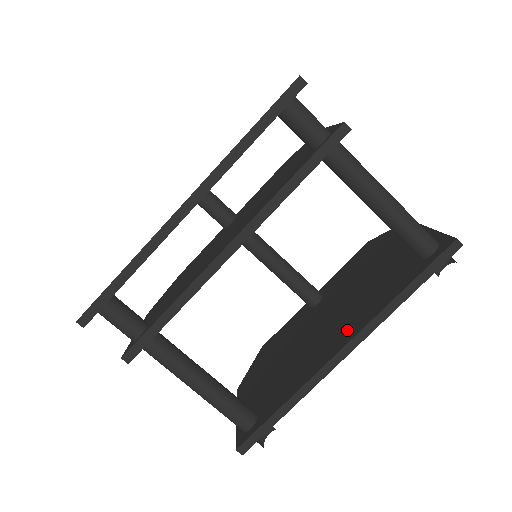
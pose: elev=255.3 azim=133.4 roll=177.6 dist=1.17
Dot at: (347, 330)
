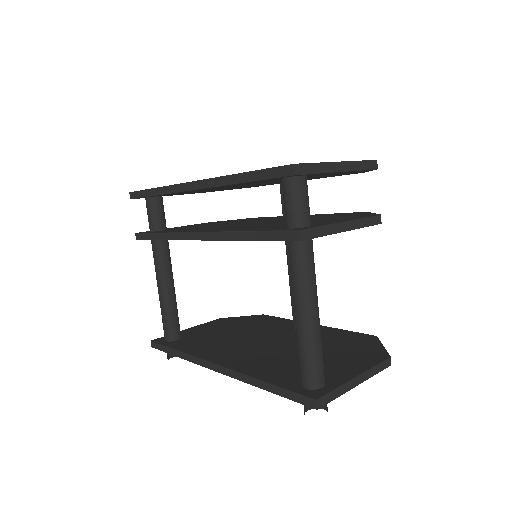
Dot at: (237, 360)
